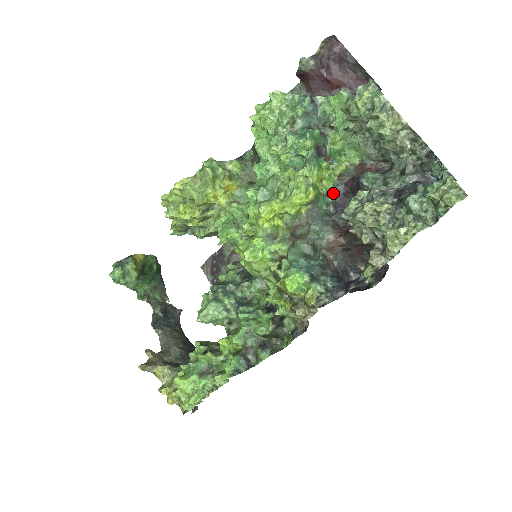
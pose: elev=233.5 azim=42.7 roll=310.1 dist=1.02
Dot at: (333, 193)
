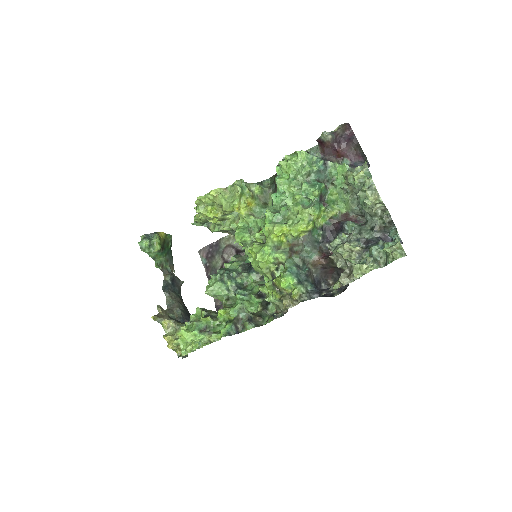
Dot at: (324, 228)
